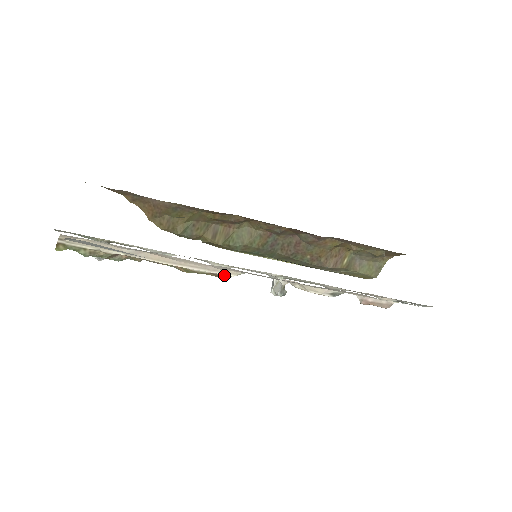
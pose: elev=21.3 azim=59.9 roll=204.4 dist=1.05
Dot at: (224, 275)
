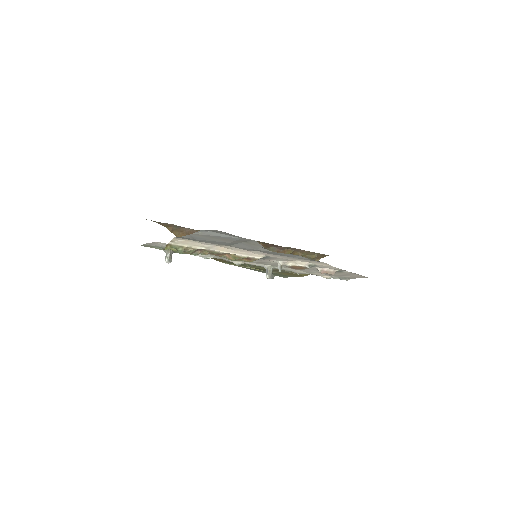
Dot at: (255, 258)
